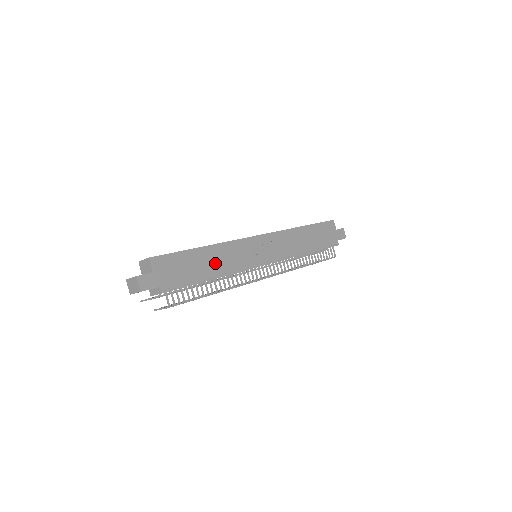
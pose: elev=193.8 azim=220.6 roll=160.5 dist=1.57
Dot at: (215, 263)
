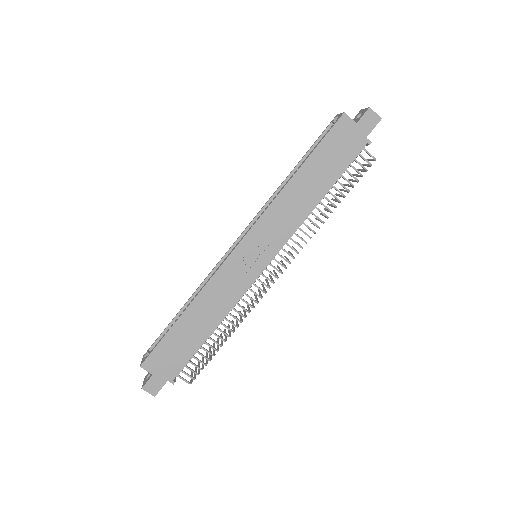
Dot at: (206, 318)
